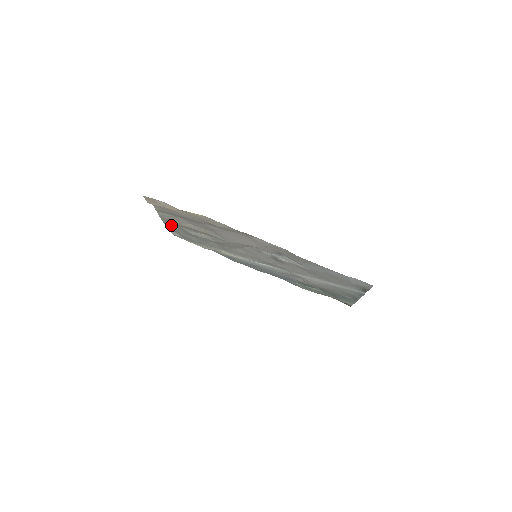
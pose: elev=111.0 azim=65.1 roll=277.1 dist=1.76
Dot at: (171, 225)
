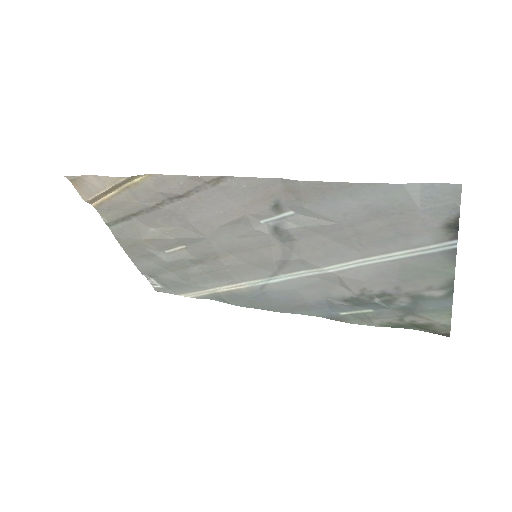
Dot at: (138, 257)
